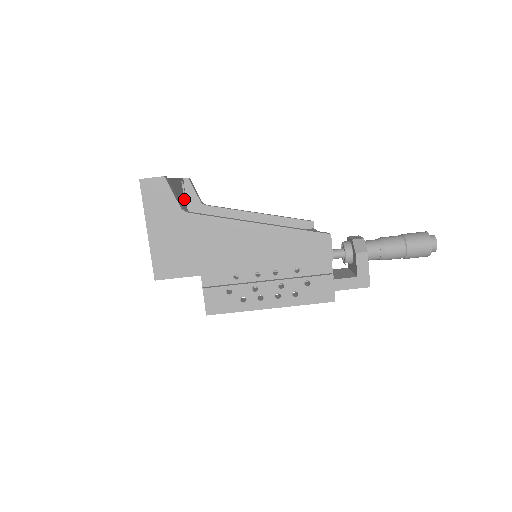
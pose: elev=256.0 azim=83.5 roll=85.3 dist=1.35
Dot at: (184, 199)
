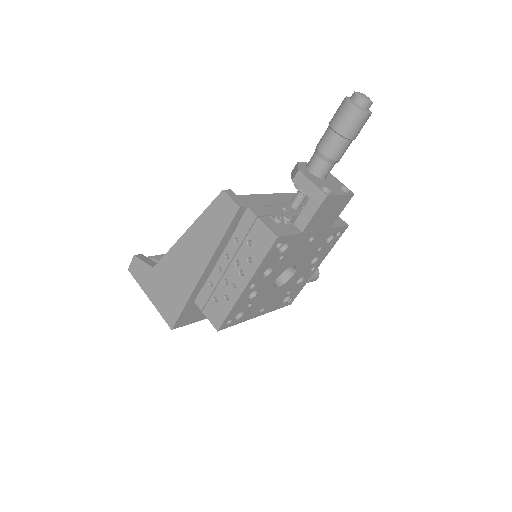
Dot at: occluded
